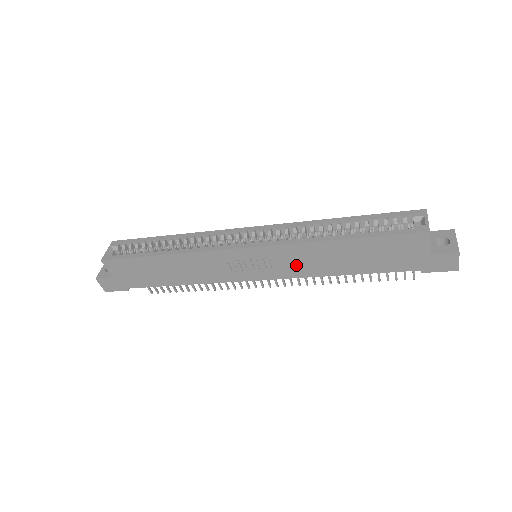
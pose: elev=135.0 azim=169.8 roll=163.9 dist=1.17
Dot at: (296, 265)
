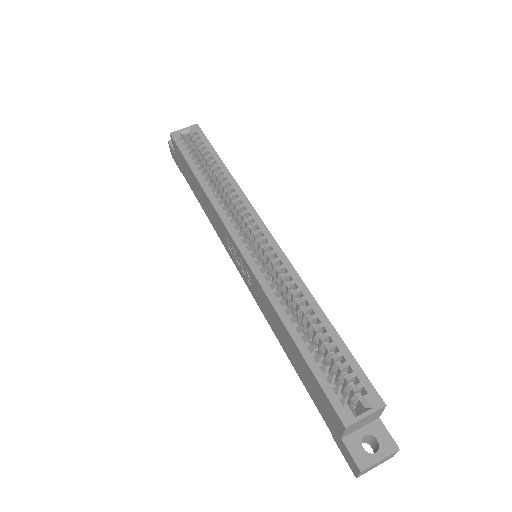
Dot at: (261, 302)
